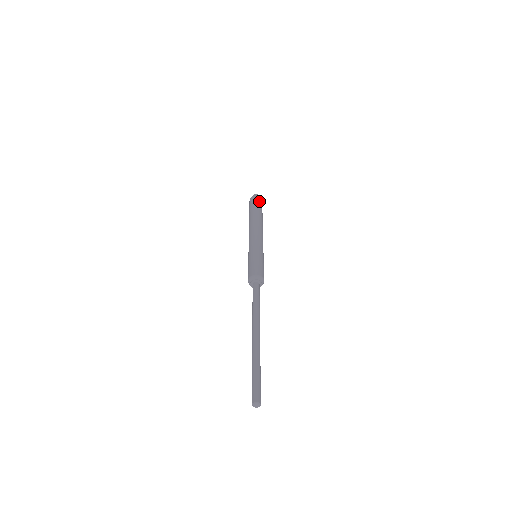
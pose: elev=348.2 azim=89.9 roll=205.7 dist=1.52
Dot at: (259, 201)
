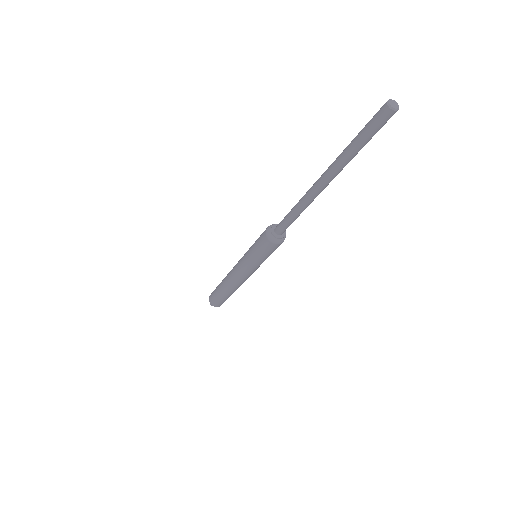
Dot at: occluded
